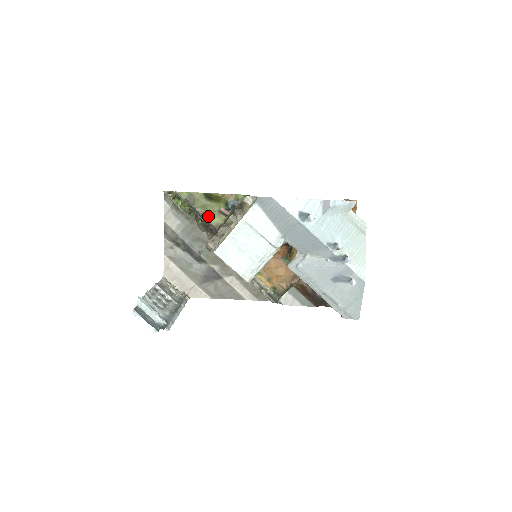
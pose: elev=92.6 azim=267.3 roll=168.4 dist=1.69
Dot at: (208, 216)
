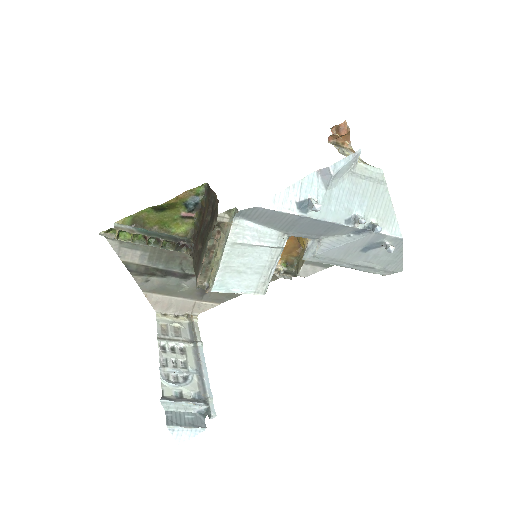
Dot at: (170, 229)
